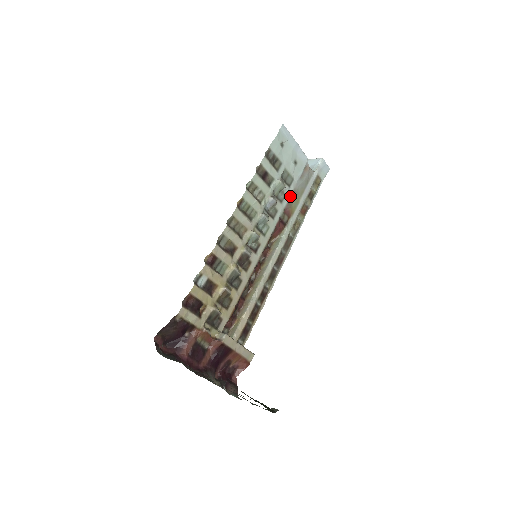
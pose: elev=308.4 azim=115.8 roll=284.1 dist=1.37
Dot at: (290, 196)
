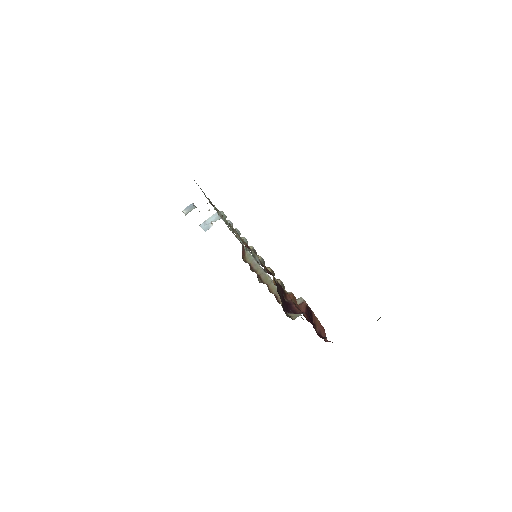
Dot at: occluded
